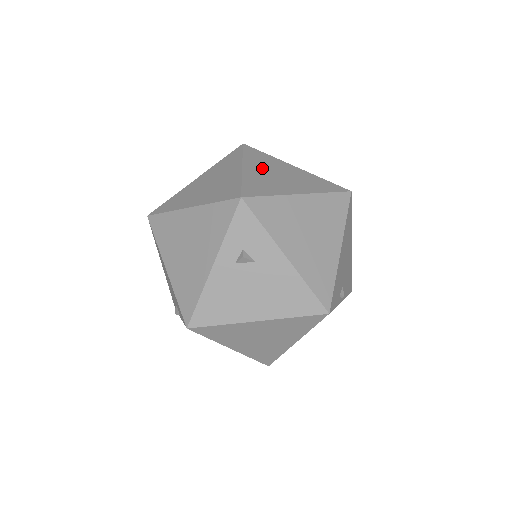
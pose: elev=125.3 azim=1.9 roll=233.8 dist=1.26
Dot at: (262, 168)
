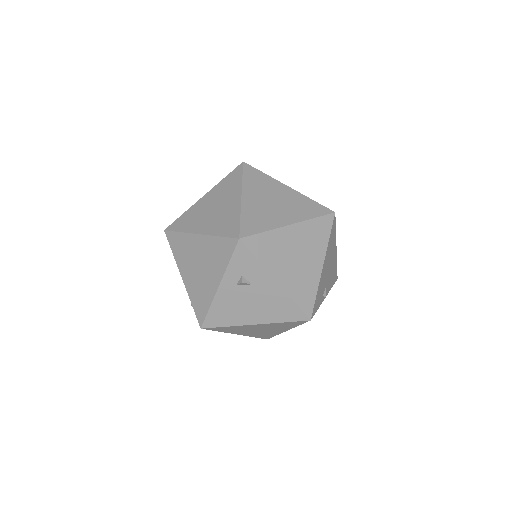
Dot at: (259, 195)
